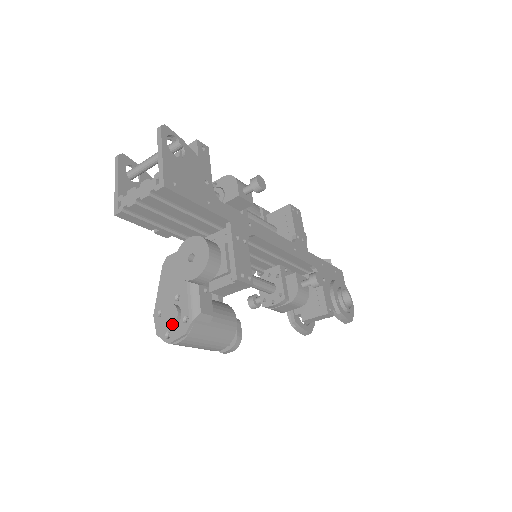
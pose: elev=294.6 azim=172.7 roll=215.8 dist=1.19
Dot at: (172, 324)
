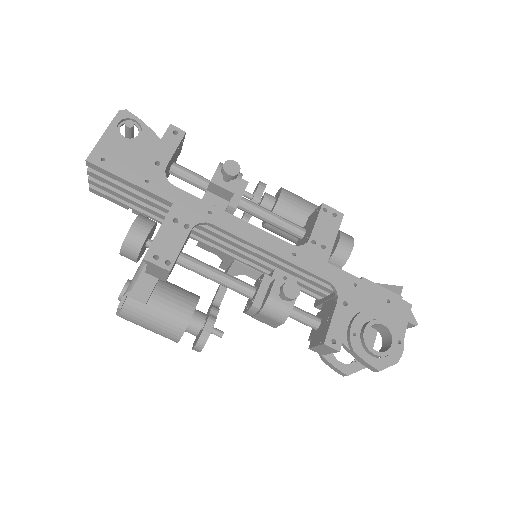
Dot at: (119, 297)
